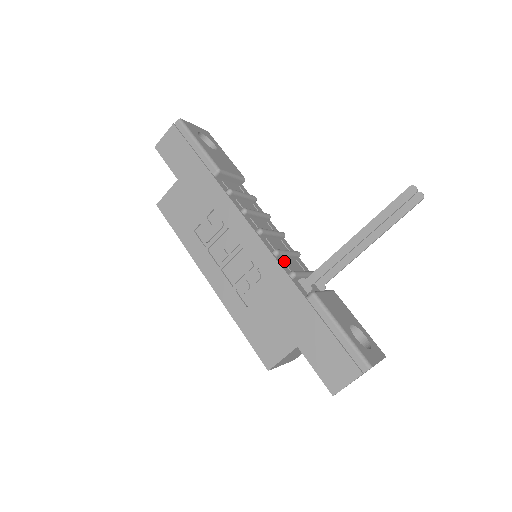
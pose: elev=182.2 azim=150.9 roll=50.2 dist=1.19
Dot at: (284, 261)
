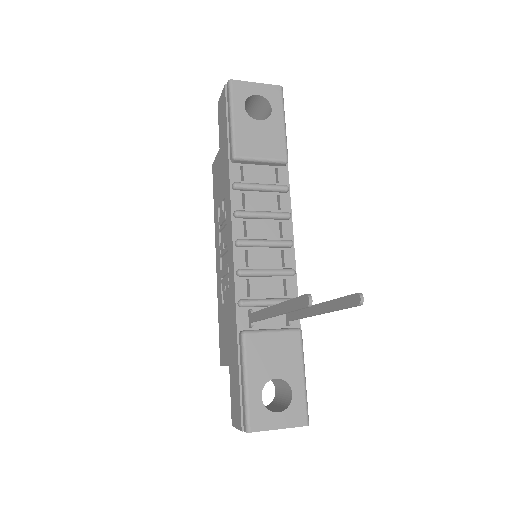
Dot at: (250, 282)
